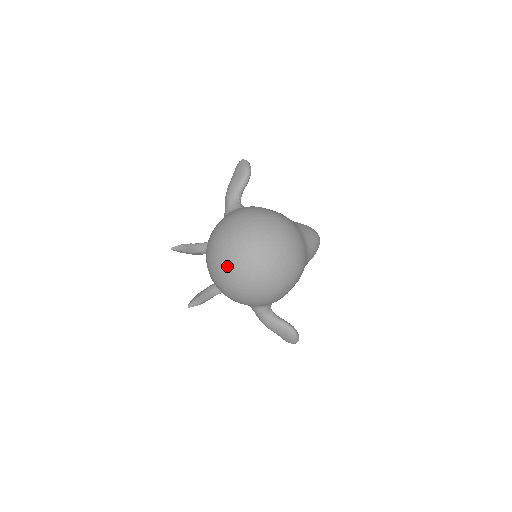
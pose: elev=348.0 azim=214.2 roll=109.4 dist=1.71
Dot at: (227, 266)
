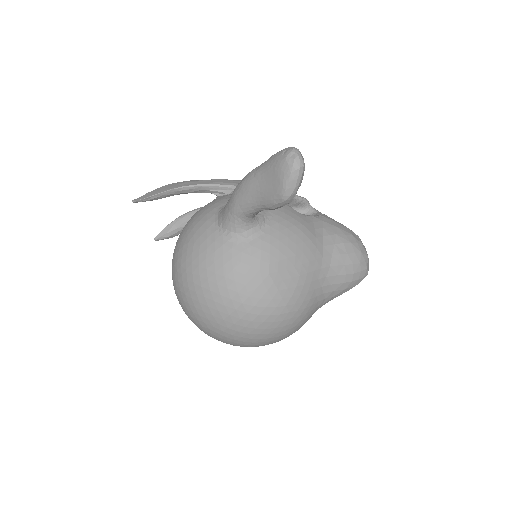
Dot at: occluded
